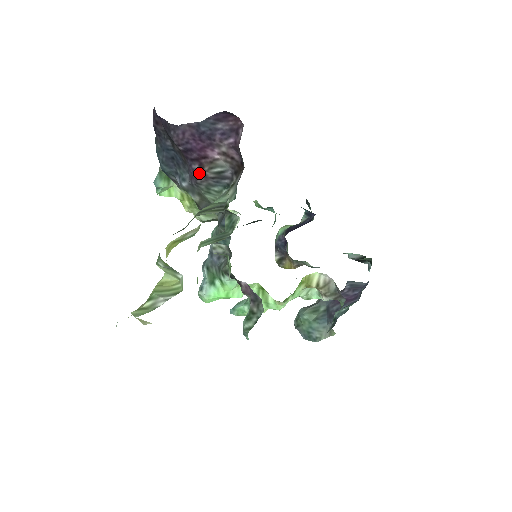
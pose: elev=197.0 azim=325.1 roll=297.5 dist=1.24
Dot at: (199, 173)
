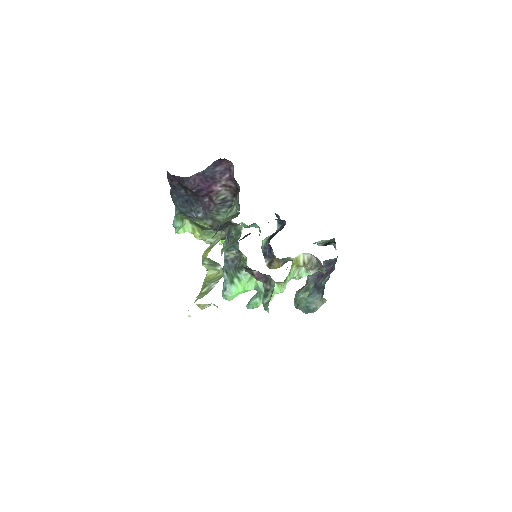
Dot at: (210, 203)
